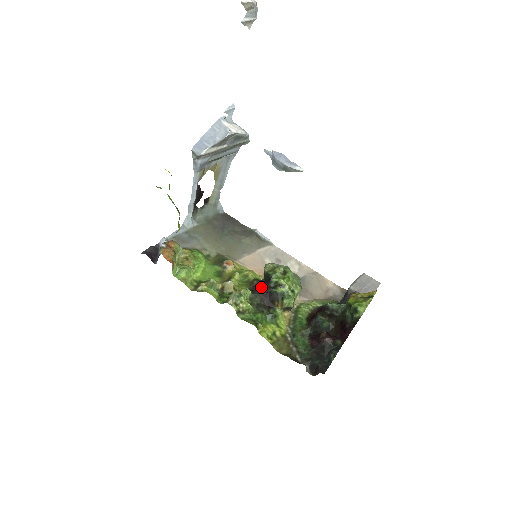
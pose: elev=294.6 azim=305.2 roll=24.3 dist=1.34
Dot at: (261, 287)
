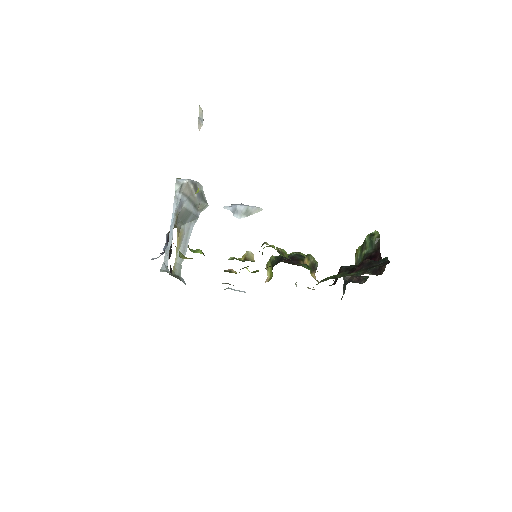
Dot at: occluded
